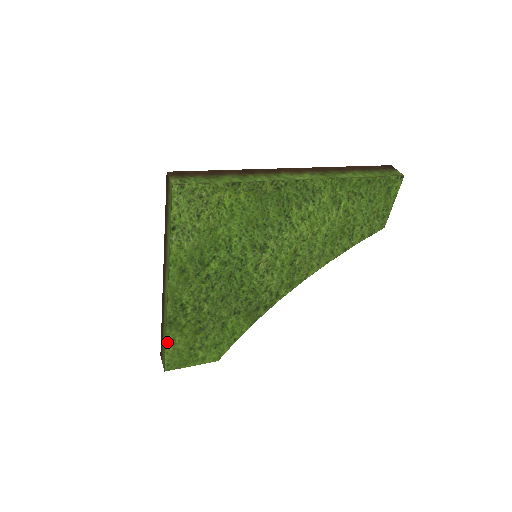
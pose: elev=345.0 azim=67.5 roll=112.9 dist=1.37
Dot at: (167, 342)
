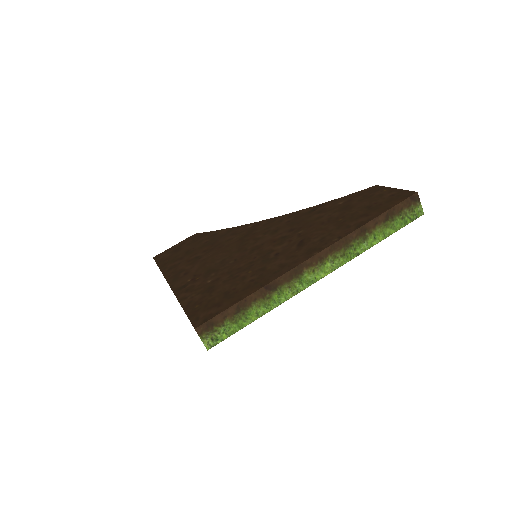
Dot at: occluded
